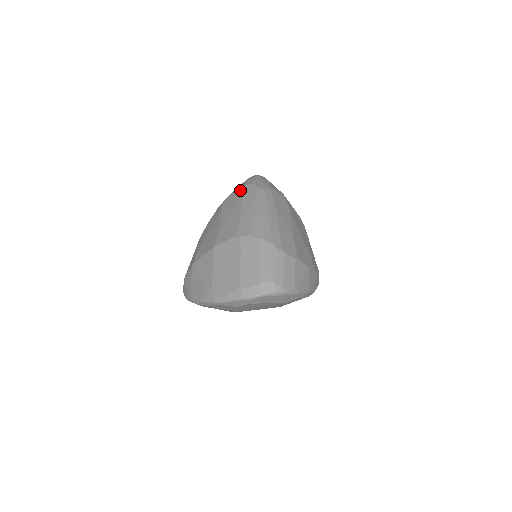
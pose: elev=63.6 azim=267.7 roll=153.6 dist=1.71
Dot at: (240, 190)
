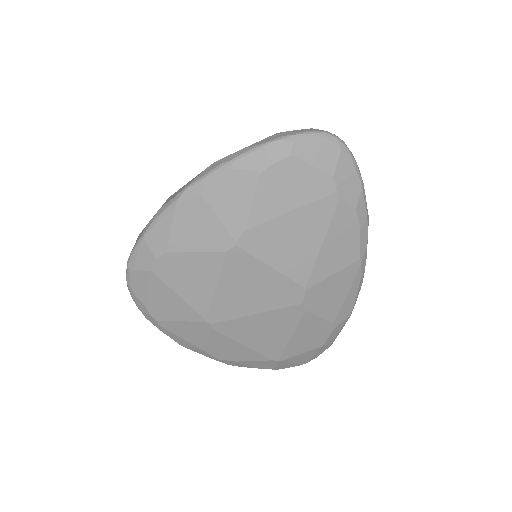
Dot at: occluded
